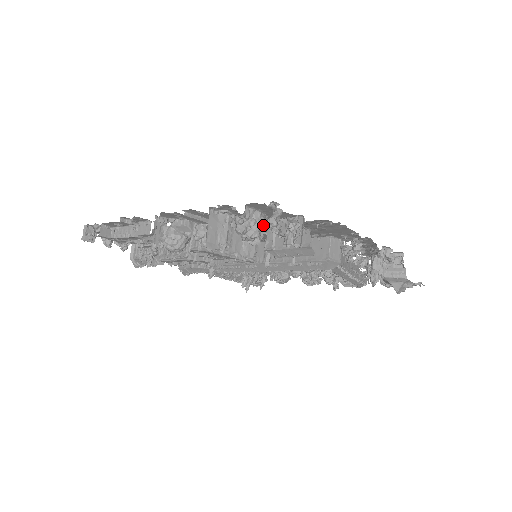
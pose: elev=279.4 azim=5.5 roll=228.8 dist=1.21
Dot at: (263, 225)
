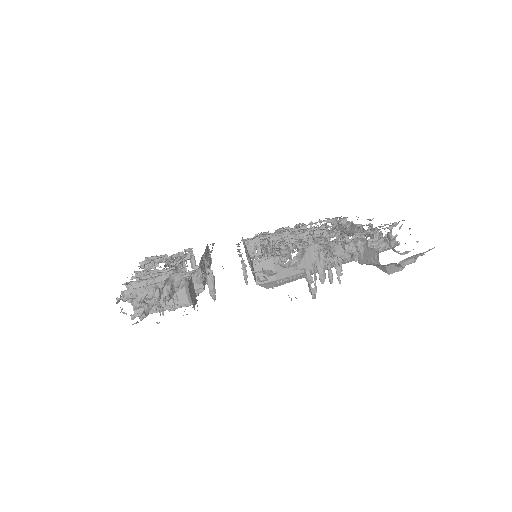
Dot at: (149, 297)
